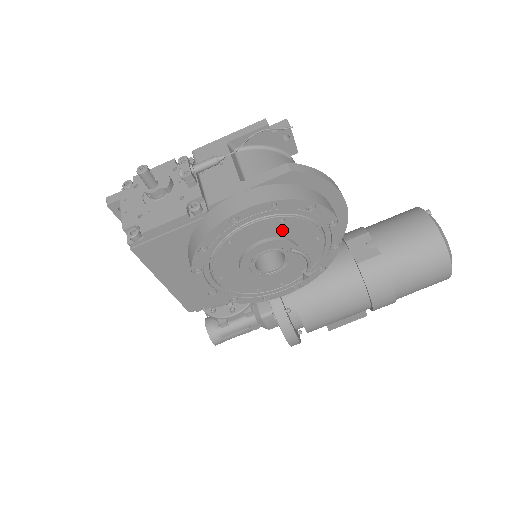
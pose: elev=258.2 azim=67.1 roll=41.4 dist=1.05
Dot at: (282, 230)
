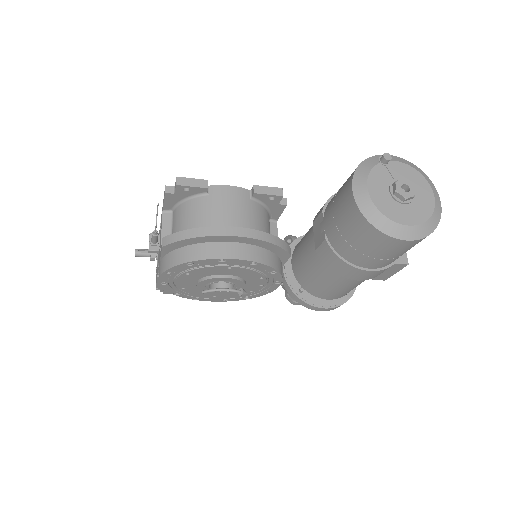
Dot at: (198, 275)
